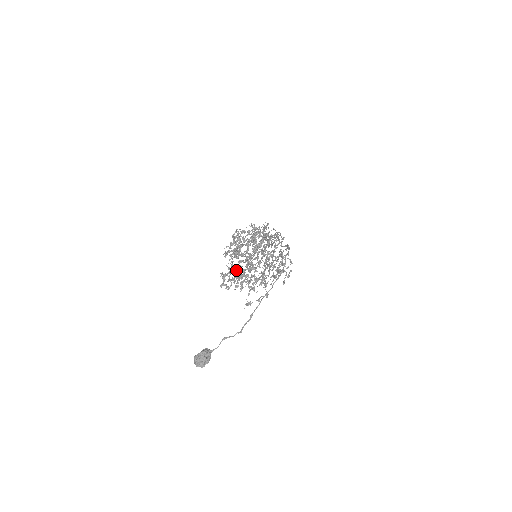
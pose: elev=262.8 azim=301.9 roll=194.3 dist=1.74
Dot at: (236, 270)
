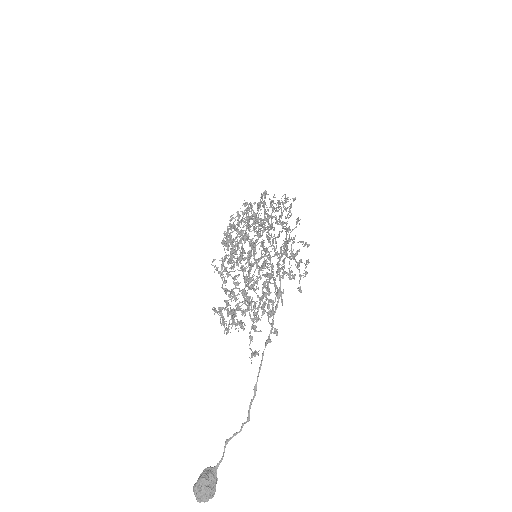
Dot at: occluded
